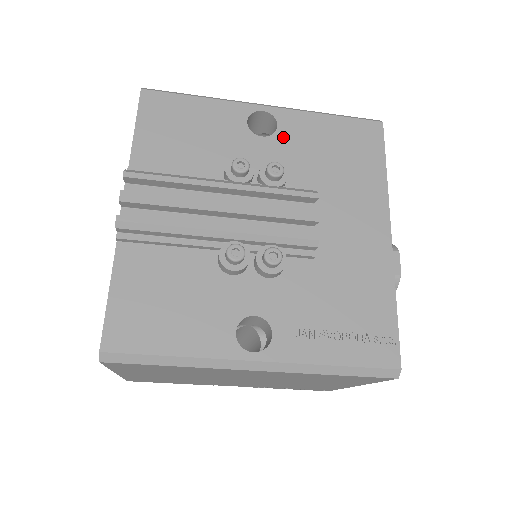
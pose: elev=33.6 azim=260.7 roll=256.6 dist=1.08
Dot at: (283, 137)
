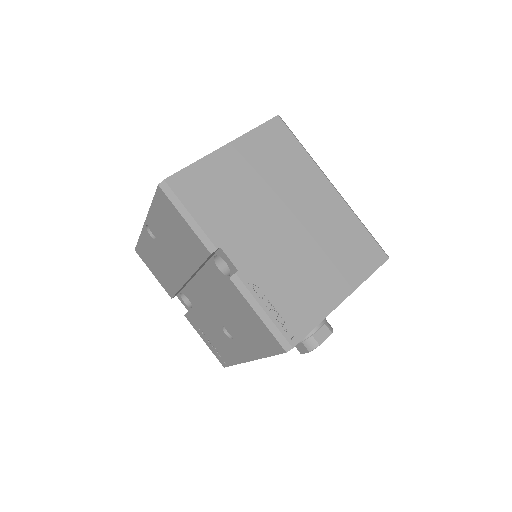
Dot at: occluded
